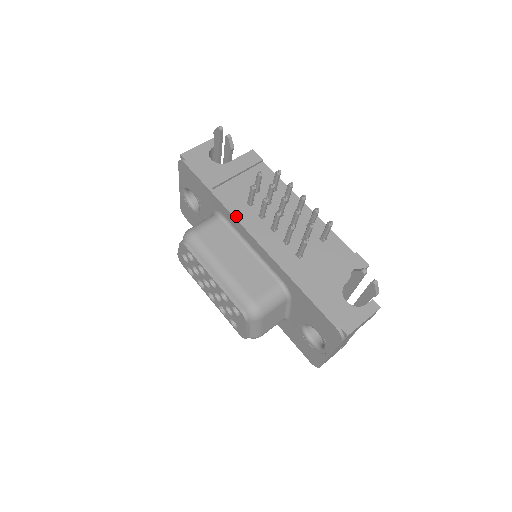
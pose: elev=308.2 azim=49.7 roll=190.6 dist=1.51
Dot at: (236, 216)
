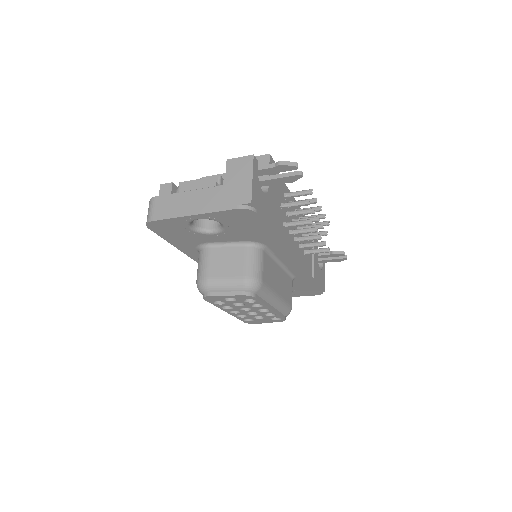
Dot at: (288, 249)
